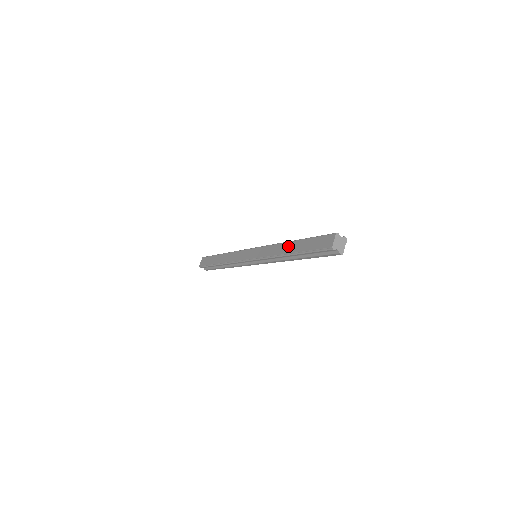
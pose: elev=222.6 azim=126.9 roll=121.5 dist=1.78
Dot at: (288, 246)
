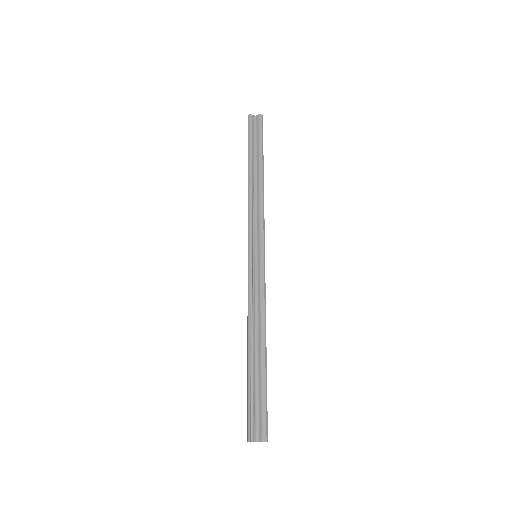
Dot at: occluded
